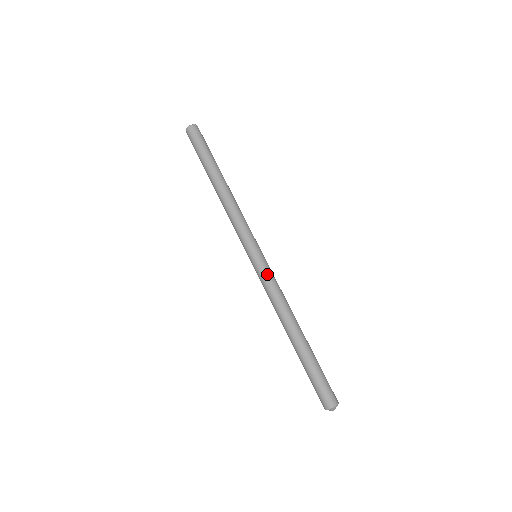
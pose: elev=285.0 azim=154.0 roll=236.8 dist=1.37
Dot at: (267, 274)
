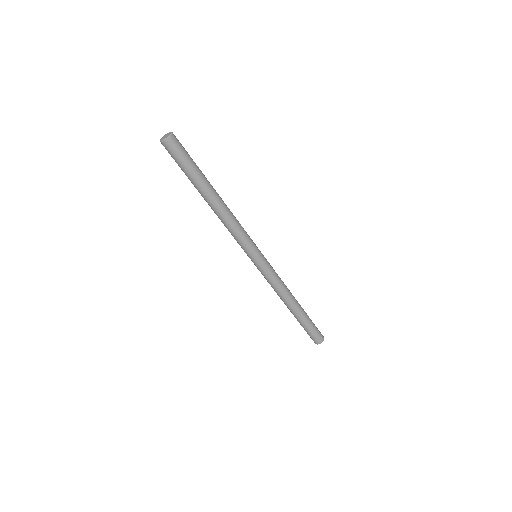
Dot at: (263, 274)
